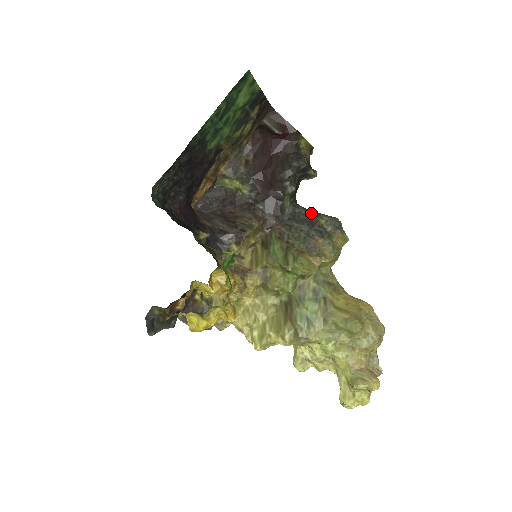
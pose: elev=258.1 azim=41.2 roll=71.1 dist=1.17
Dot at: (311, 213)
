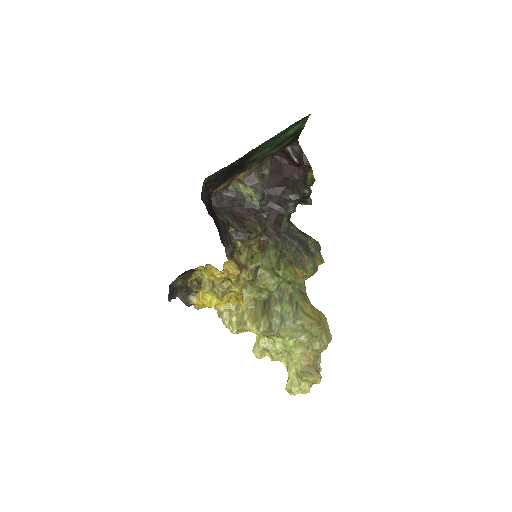
Dot at: (302, 233)
